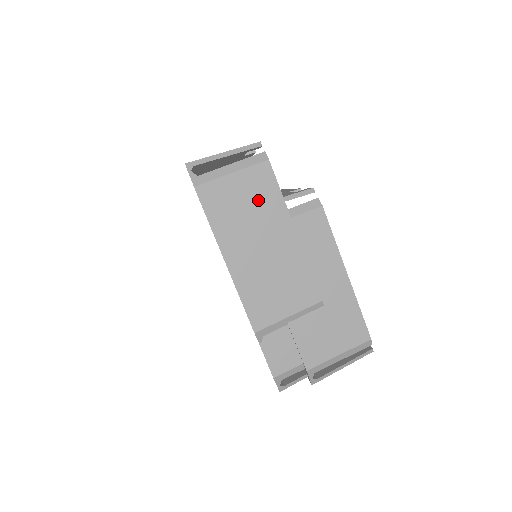
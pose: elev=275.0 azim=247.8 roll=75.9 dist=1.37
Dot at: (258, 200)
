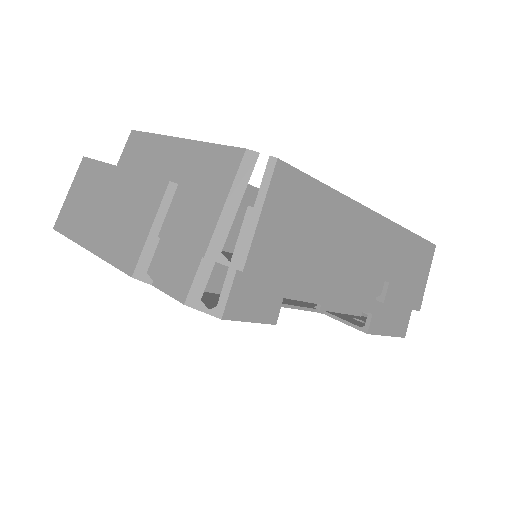
Dot at: (88, 185)
